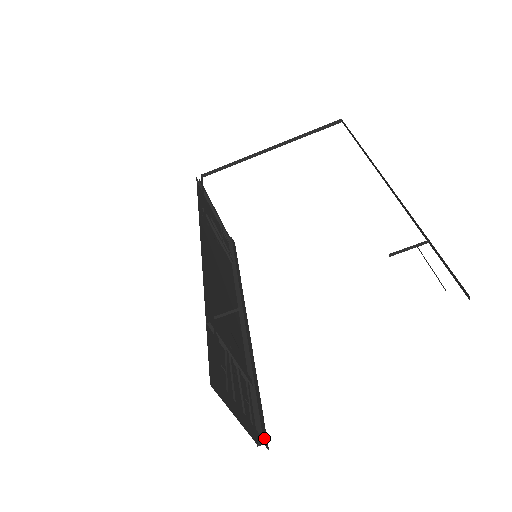
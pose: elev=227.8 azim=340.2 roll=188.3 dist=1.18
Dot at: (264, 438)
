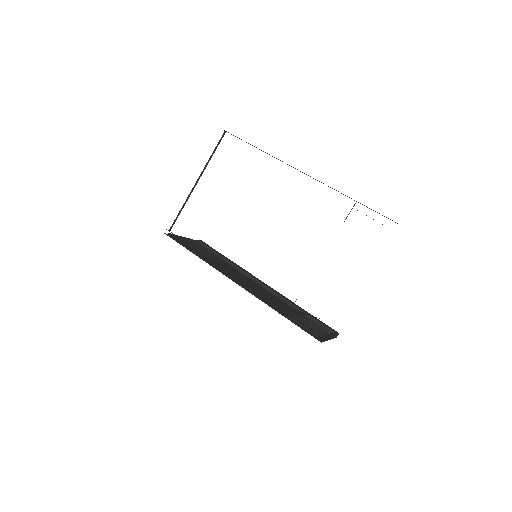
Dot at: (335, 332)
